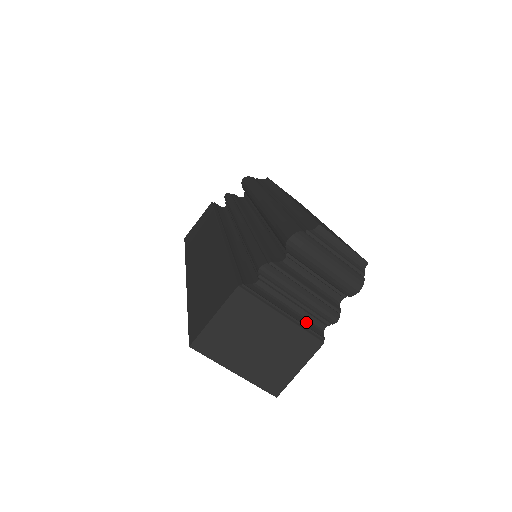
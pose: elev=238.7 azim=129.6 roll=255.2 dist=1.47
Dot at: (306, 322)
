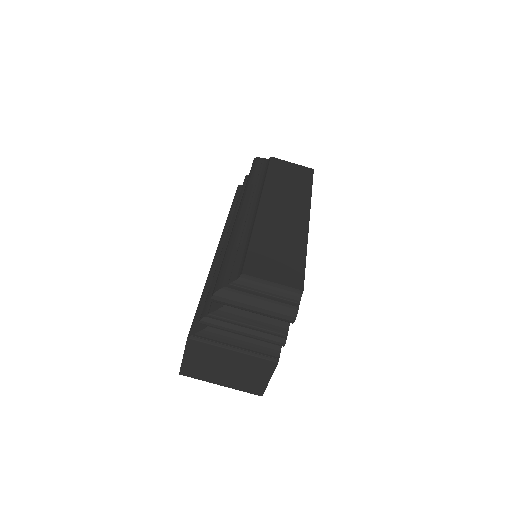
Dot at: (260, 347)
